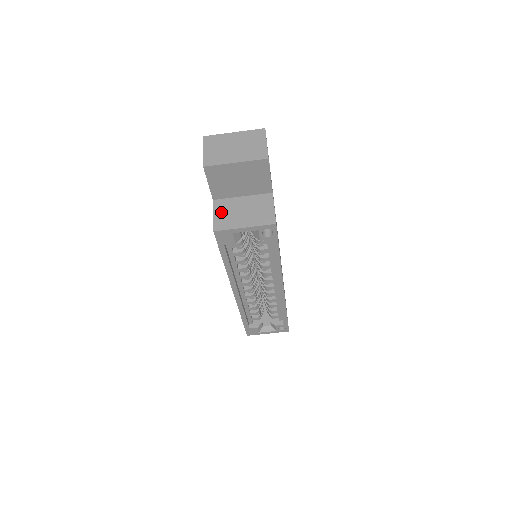
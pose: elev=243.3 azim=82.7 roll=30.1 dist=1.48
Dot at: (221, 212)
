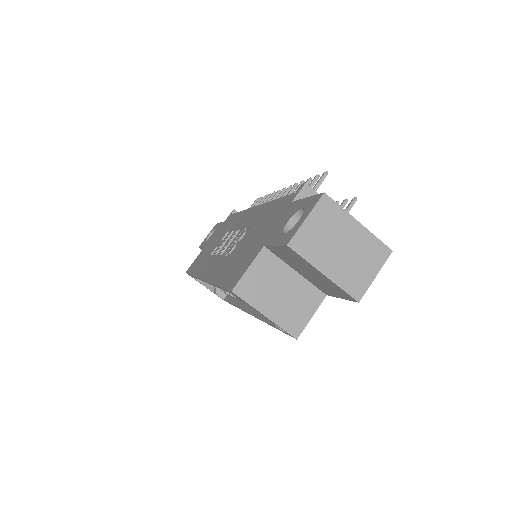
Dot at: (259, 272)
